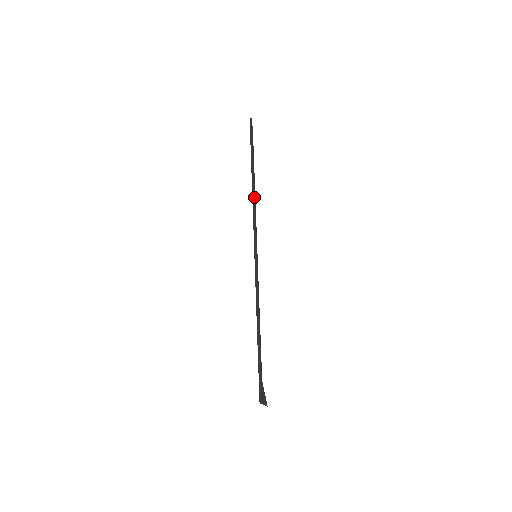
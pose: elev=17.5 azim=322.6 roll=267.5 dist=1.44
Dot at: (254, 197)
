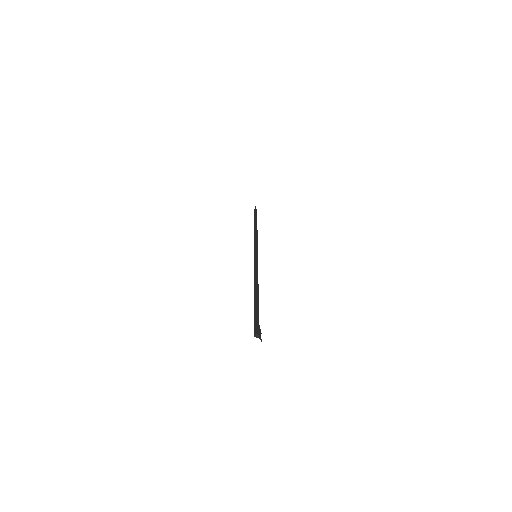
Dot at: (257, 233)
